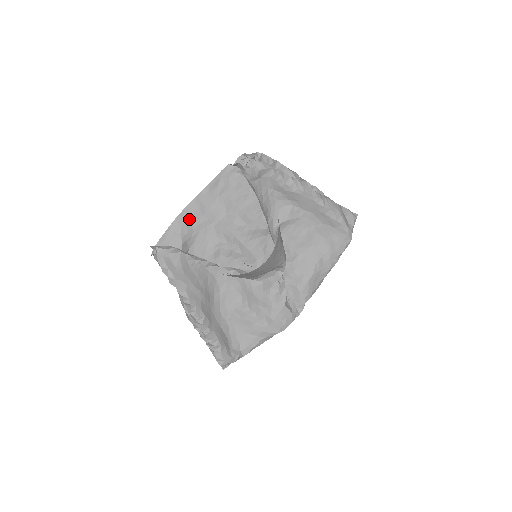
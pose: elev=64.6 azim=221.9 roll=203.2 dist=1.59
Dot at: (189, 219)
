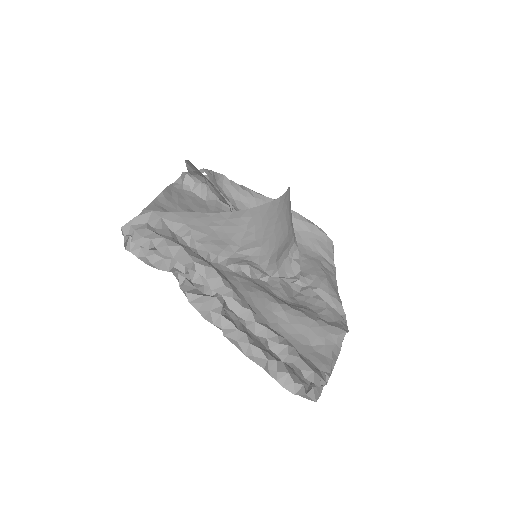
Dot at: occluded
